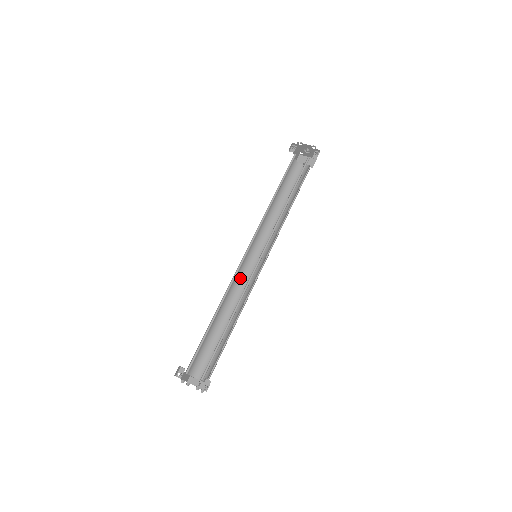
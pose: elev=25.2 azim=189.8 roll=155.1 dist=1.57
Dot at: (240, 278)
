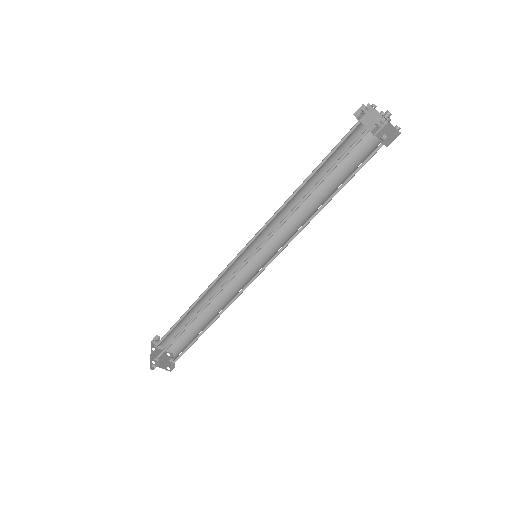
Dot at: (241, 275)
